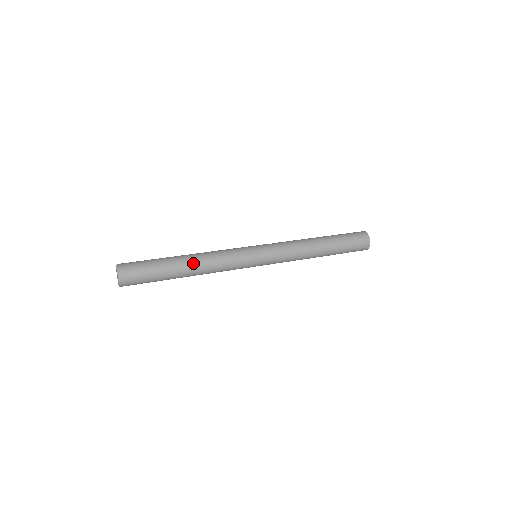
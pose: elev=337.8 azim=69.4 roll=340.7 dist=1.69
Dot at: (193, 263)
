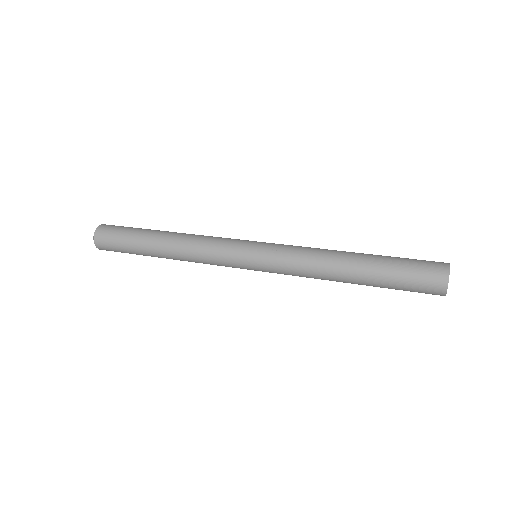
Dot at: (168, 253)
